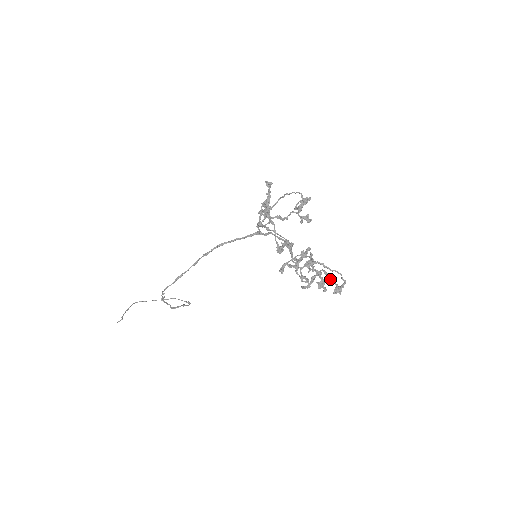
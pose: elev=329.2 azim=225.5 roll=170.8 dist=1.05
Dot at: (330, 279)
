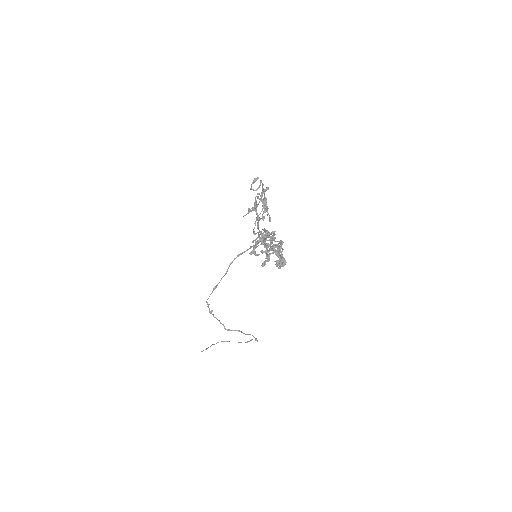
Dot at: (279, 253)
